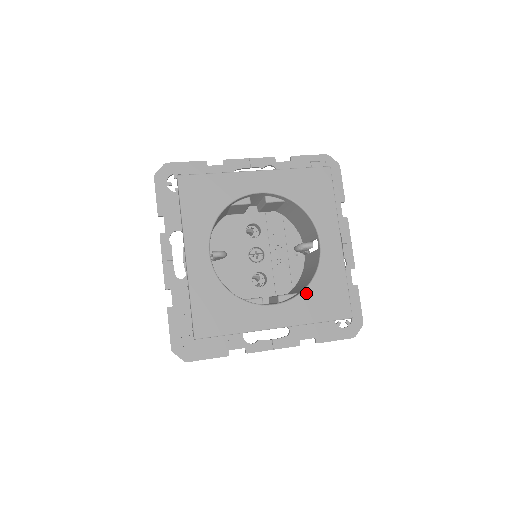
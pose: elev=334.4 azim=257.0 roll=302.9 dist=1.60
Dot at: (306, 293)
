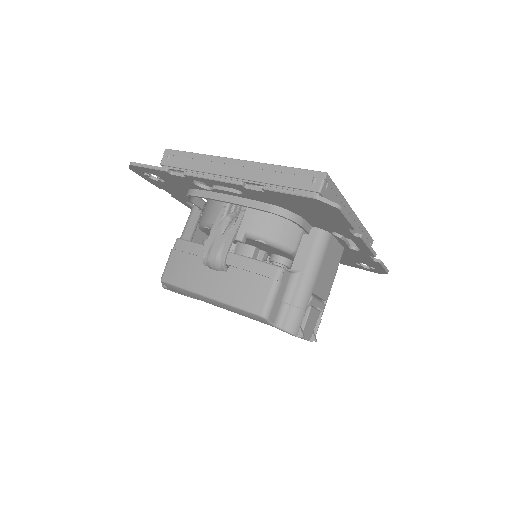
Dot at: occluded
